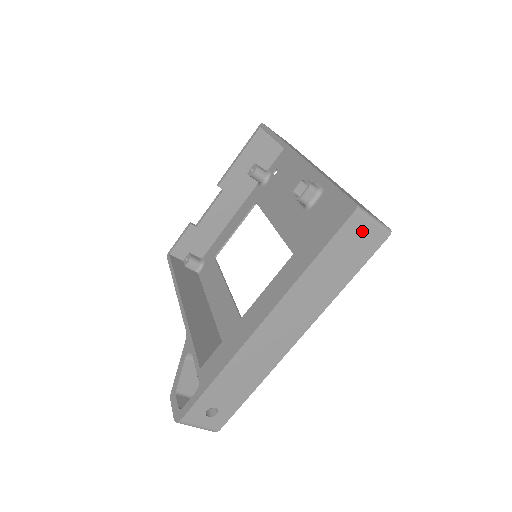
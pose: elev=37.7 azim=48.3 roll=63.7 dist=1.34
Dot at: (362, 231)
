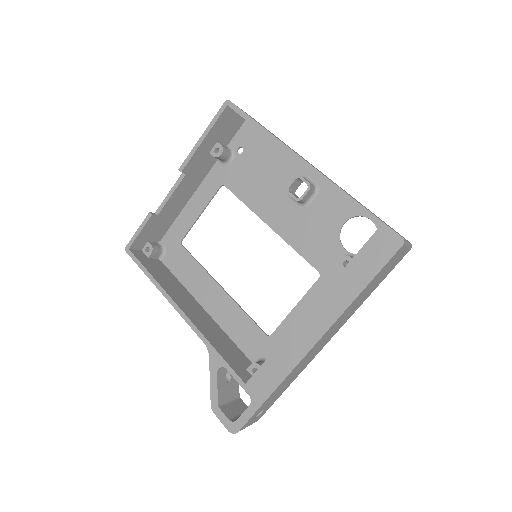
Dot at: (399, 255)
